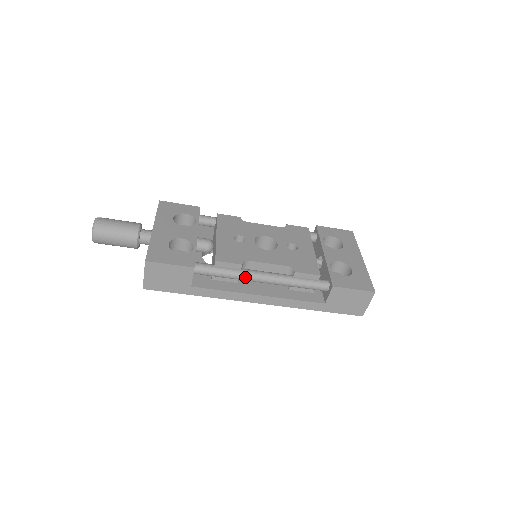
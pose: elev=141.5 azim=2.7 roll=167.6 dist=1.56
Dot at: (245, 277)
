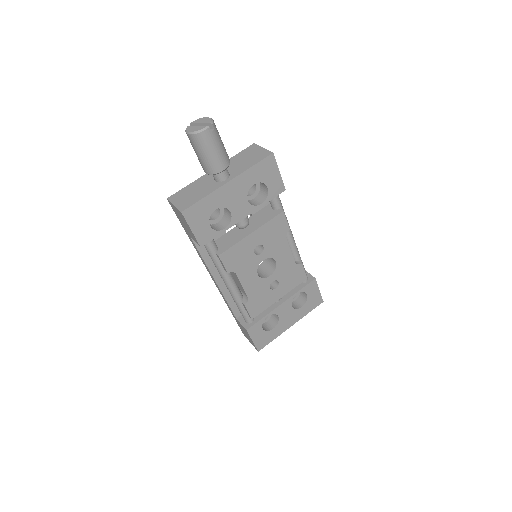
Dot at: (221, 274)
